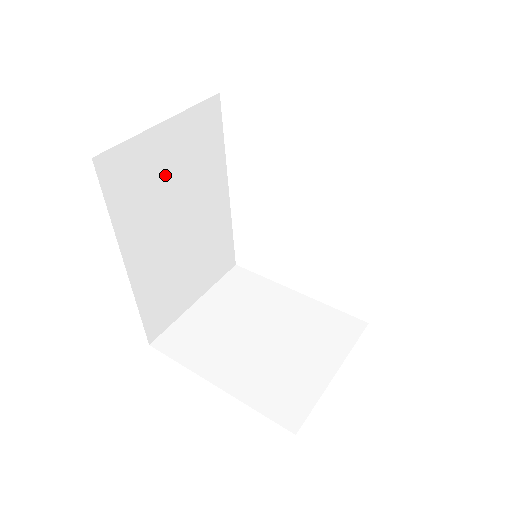
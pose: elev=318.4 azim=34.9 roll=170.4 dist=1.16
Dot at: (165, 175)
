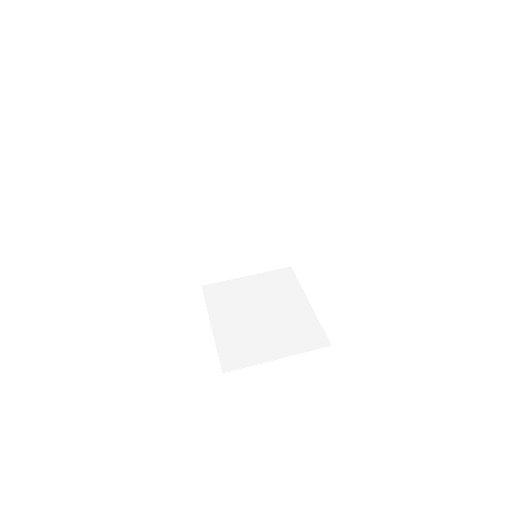
Dot at: (231, 186)
